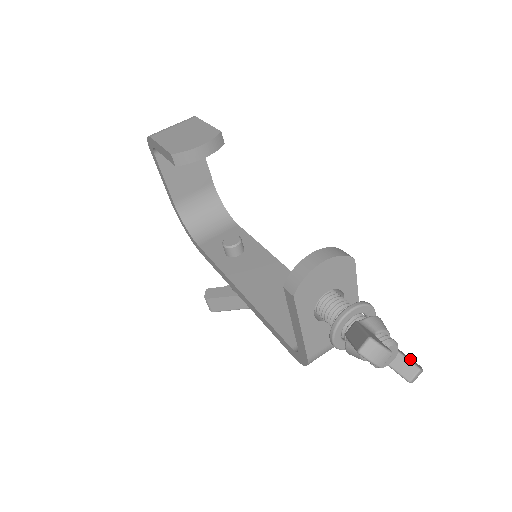
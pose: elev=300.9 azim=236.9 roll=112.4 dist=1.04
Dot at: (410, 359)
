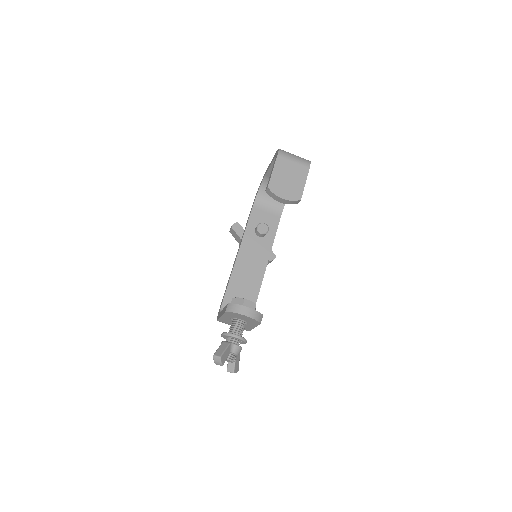
Dot at: (237, 366)
